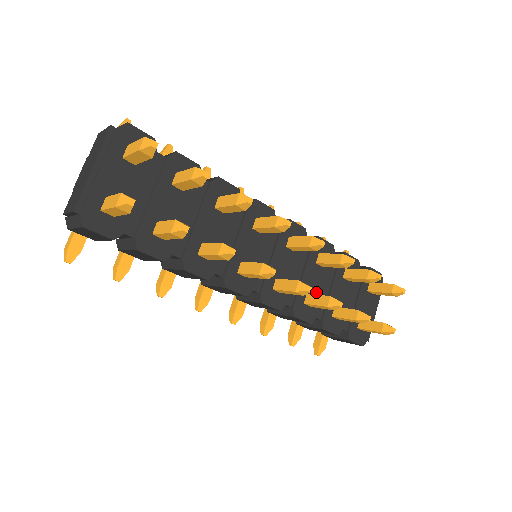
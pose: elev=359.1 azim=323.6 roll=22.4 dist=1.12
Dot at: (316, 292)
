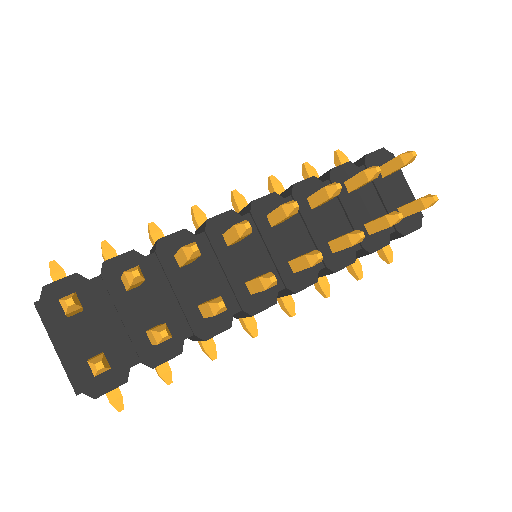
Dot at: (335, 232)
